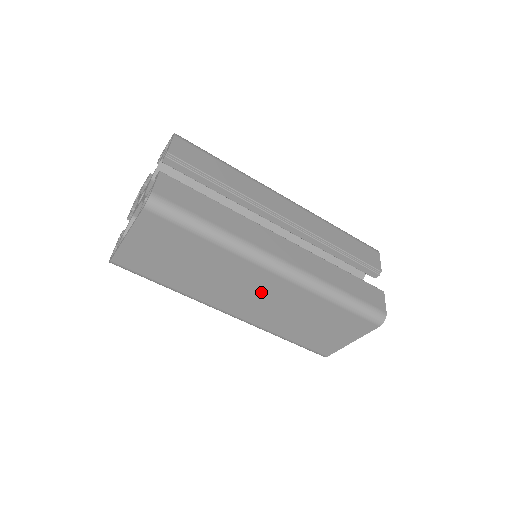
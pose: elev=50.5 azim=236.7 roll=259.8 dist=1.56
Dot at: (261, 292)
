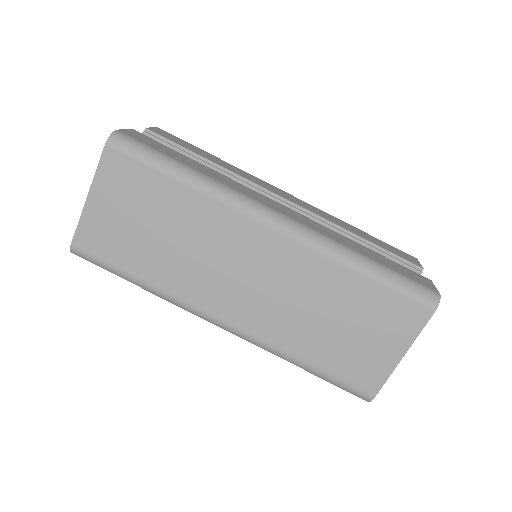
Dot at: (258, 268)
